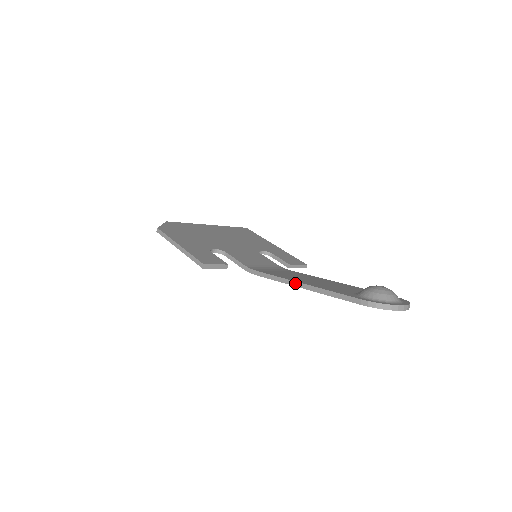
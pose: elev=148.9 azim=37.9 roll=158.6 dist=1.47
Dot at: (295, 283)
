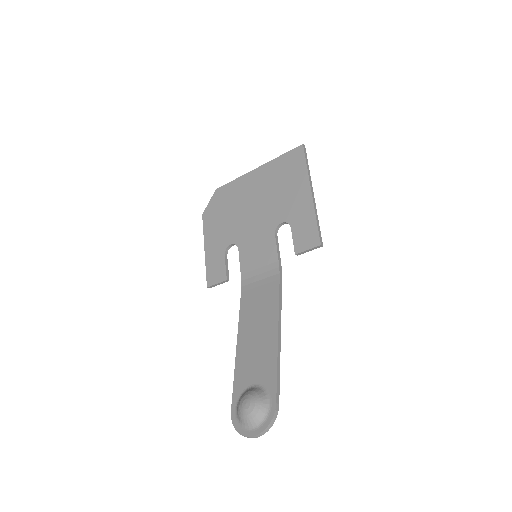
Dot at: (238, 339)
